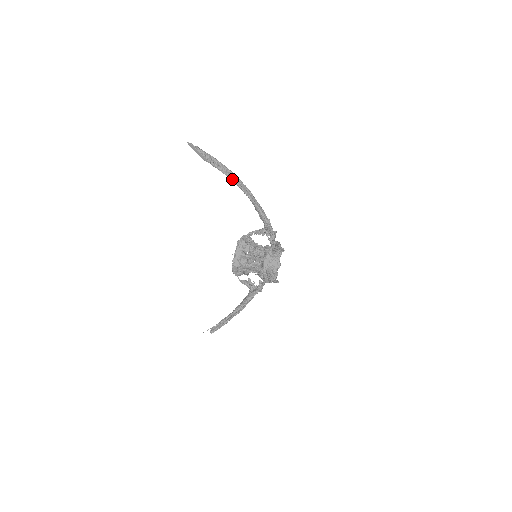
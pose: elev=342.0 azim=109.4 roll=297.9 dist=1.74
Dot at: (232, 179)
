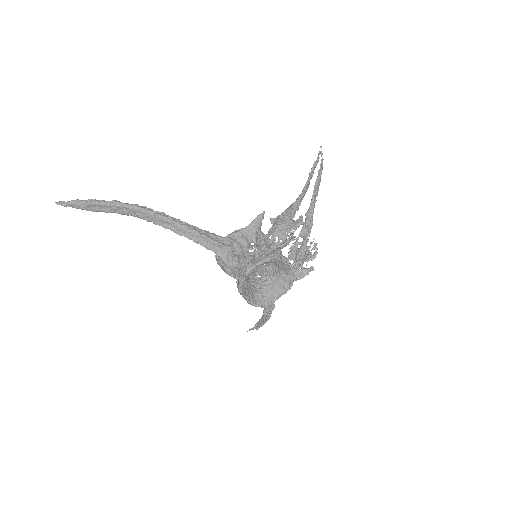
Dot at: (134, 216)
